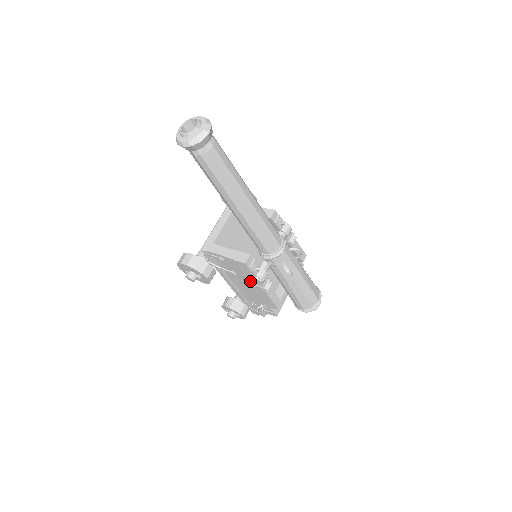
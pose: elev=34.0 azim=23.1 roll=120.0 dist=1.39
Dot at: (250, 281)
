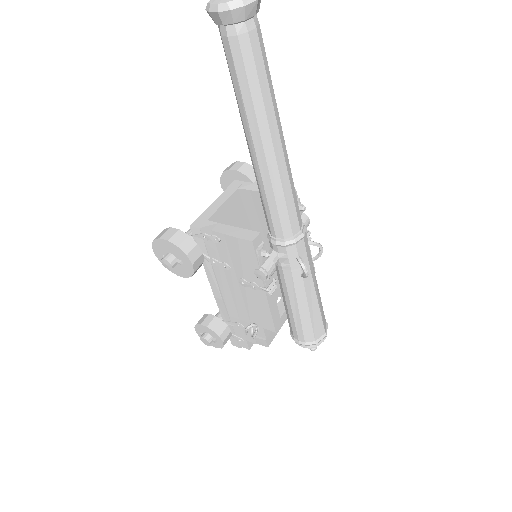
Dot at: (249, 278)
